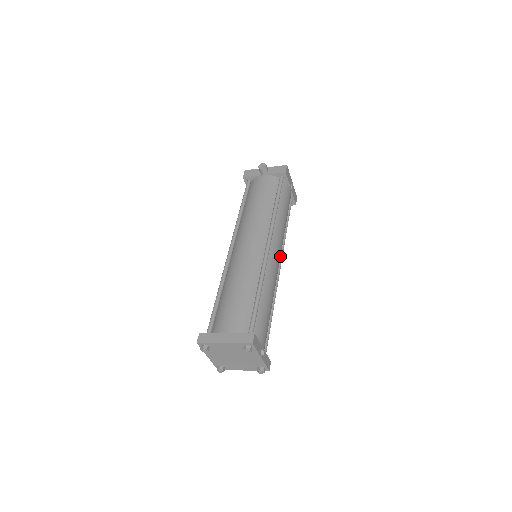
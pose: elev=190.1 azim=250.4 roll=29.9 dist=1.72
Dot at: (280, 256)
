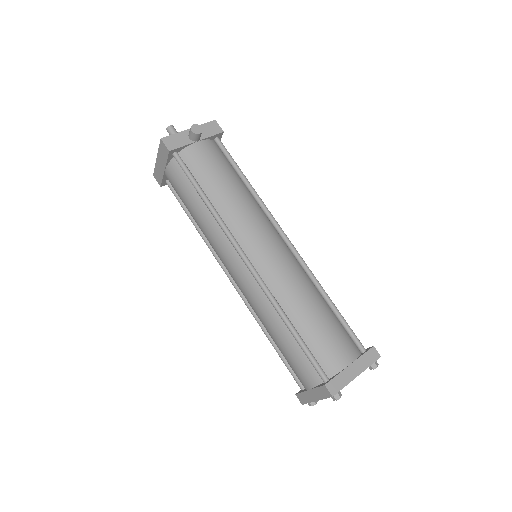
Dot at: occluded
